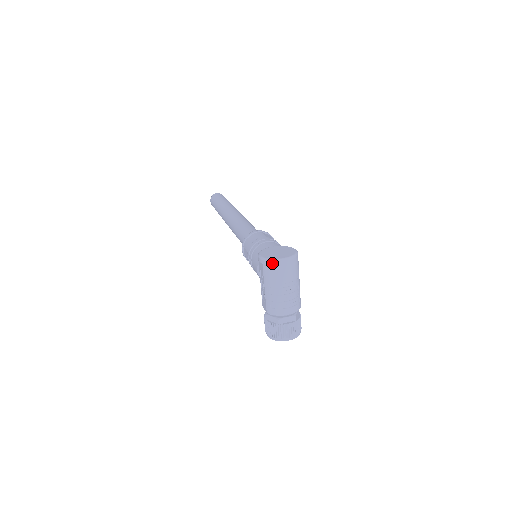
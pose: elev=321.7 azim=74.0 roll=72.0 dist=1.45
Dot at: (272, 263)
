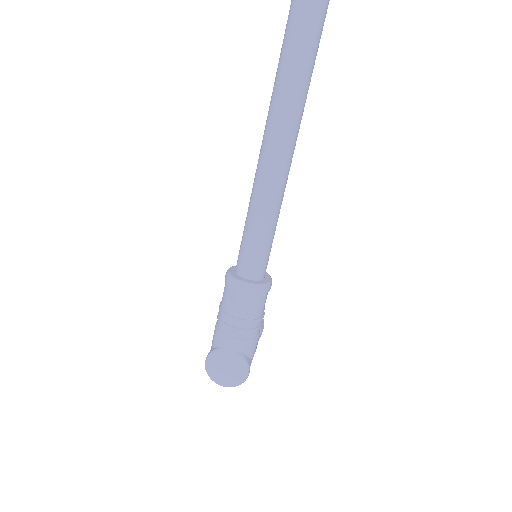
Dot at: (212, 378)
